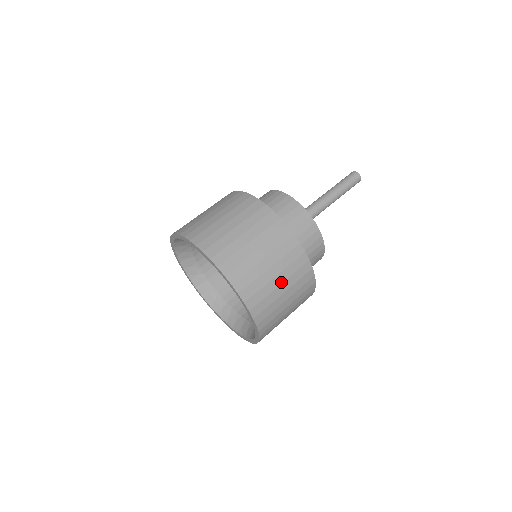
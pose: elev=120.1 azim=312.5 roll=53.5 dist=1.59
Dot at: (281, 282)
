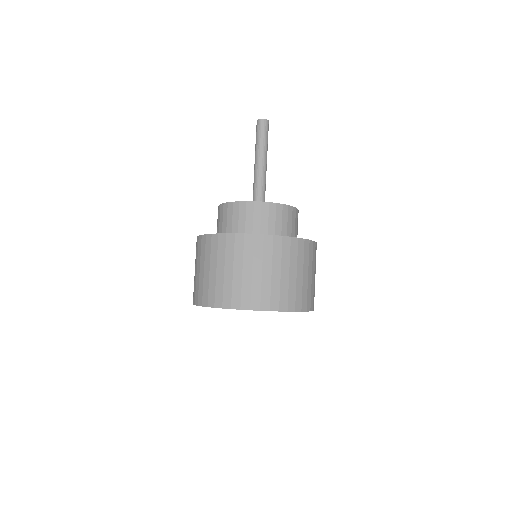
Dot at: (288, 272)
